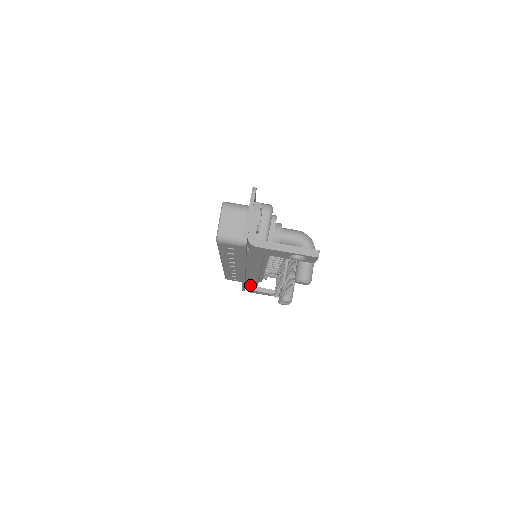
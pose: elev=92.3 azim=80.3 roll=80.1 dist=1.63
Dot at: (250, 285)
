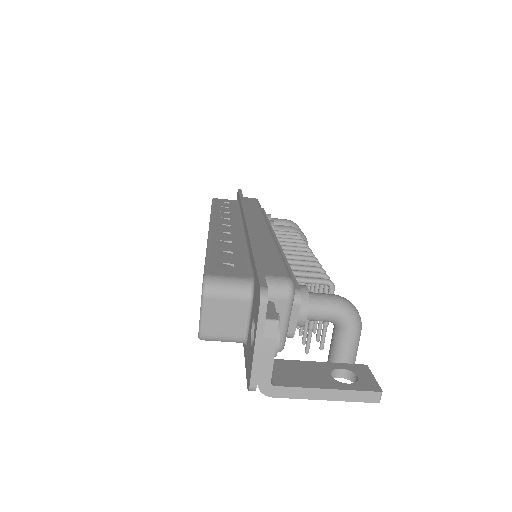
Dot at: occluded
